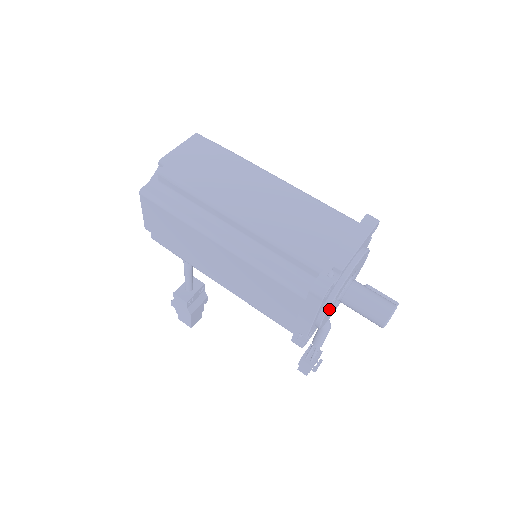
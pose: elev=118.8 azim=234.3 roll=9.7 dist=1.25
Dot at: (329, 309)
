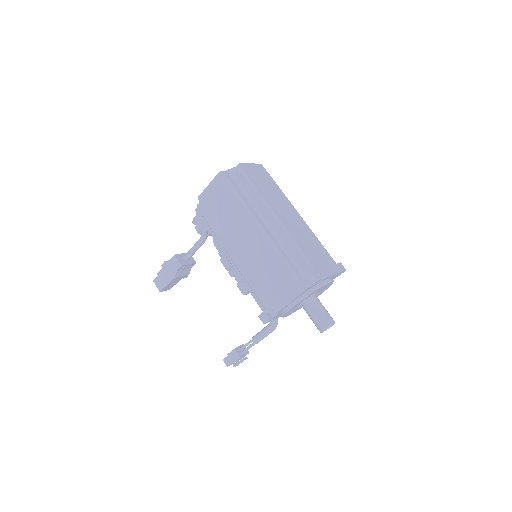
Dot at: (301, 300)
